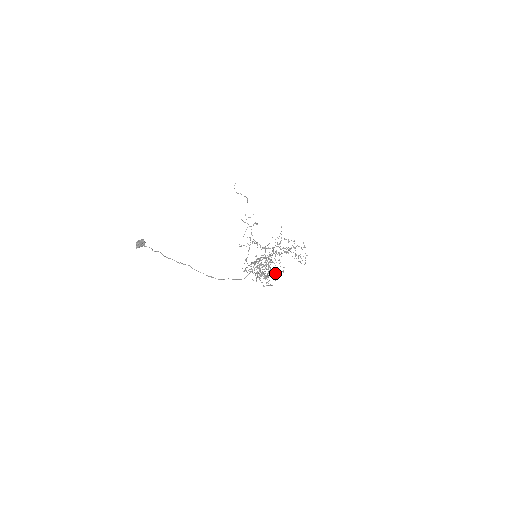
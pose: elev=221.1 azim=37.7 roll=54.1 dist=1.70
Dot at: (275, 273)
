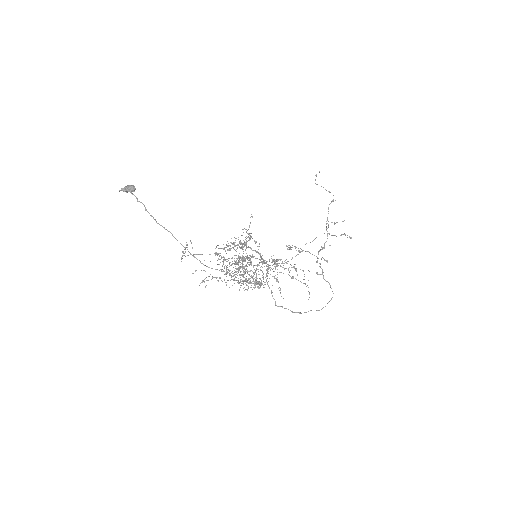
Dot at: (246, 281)
